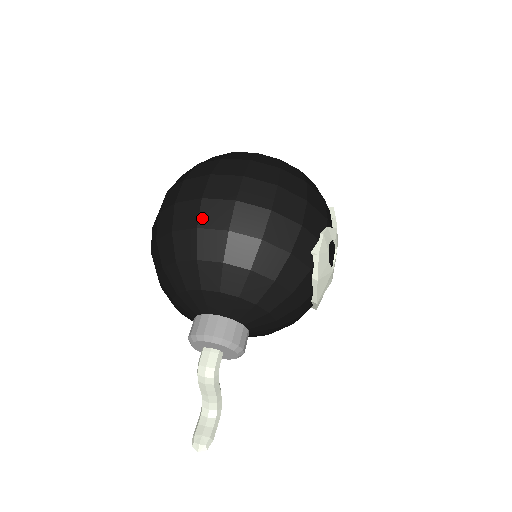
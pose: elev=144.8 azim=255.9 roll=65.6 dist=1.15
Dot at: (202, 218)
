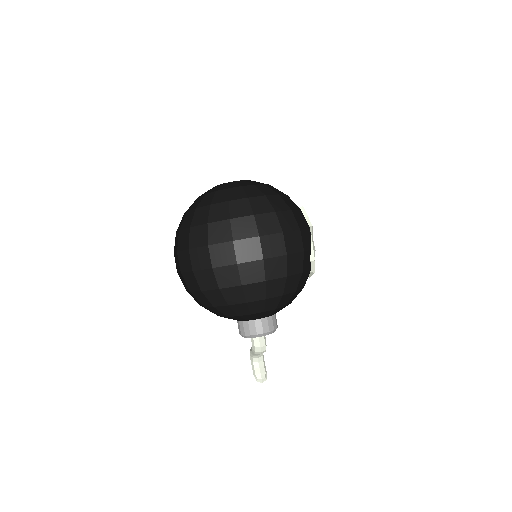
Dot at: (243, 278)
